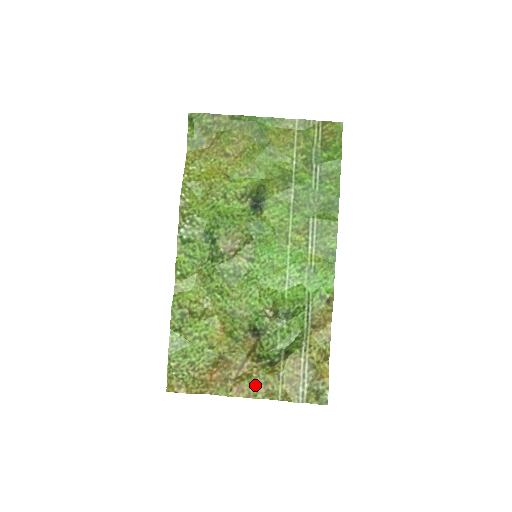
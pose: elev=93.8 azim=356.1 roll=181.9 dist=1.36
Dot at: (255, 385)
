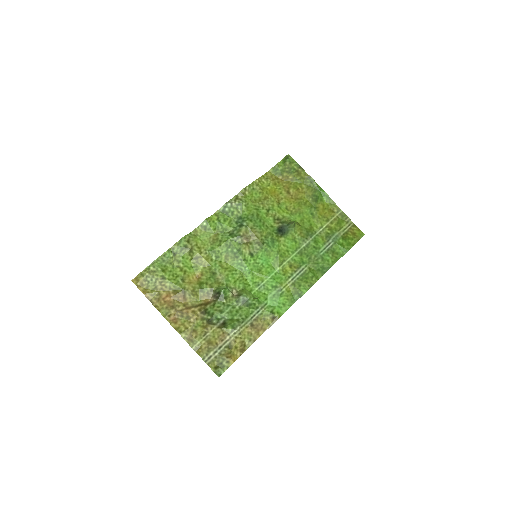
Dot at: (187, 326)
